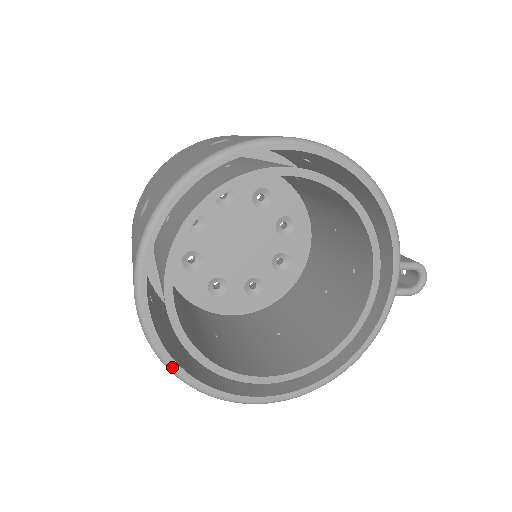
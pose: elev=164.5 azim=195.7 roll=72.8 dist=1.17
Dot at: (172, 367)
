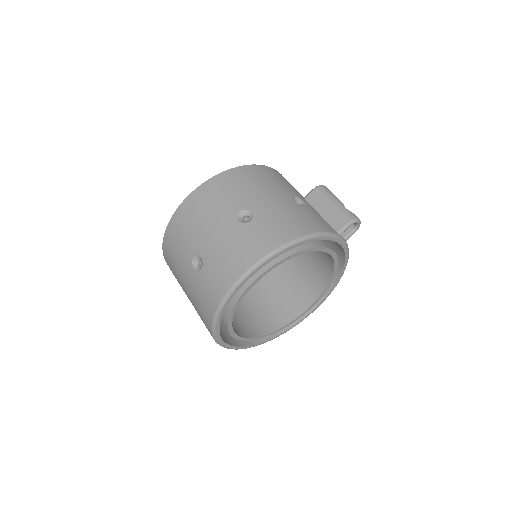
Dot at: occluded
